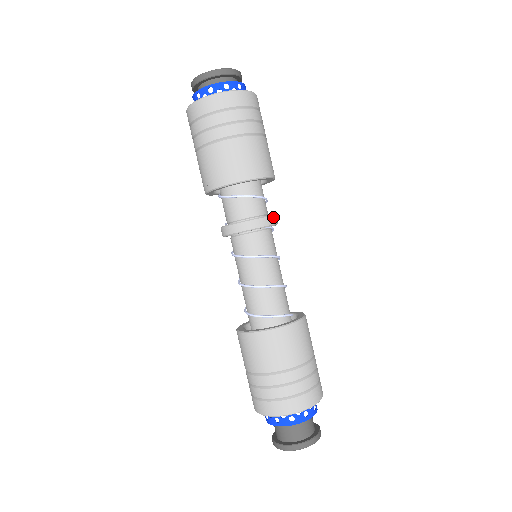
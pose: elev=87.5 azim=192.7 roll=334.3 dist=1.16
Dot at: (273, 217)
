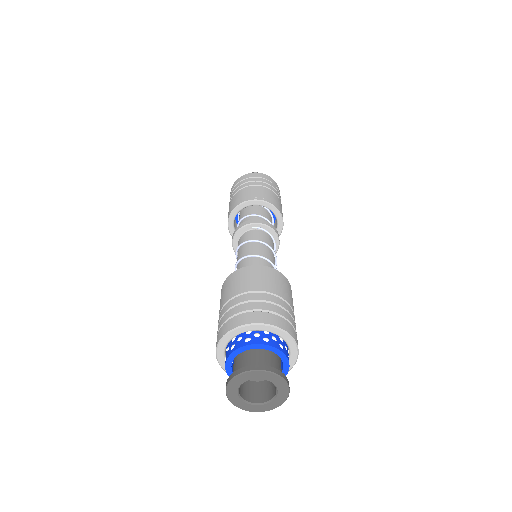
Dot at: (261, 220)
